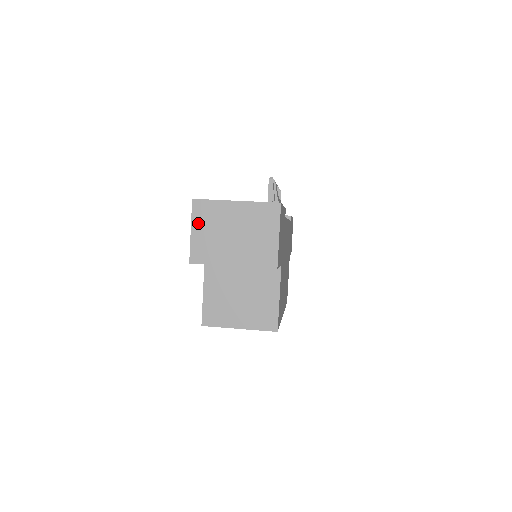
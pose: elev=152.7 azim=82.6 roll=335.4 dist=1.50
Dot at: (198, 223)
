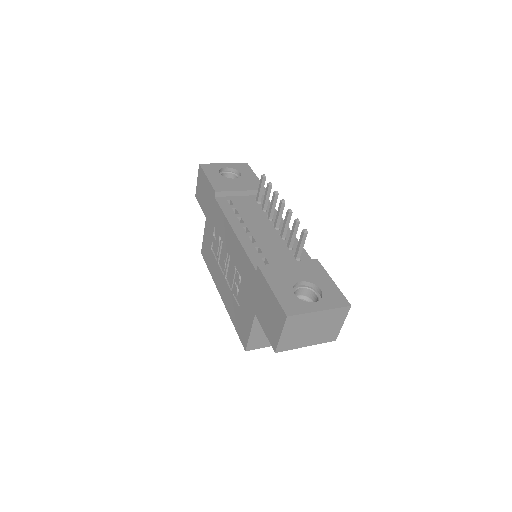
Dot at: (288, 330)
